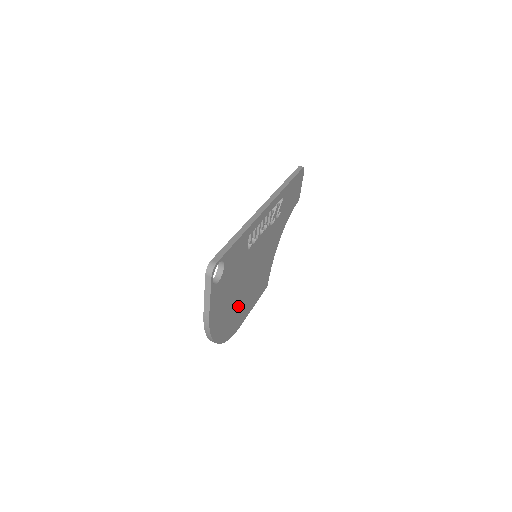
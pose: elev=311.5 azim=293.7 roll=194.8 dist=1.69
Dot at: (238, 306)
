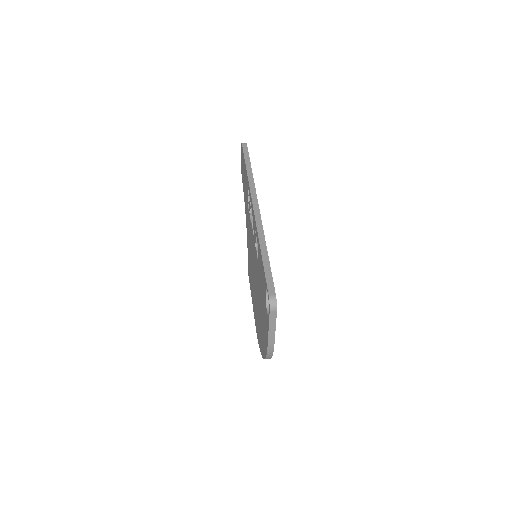
Dot at: occluded
